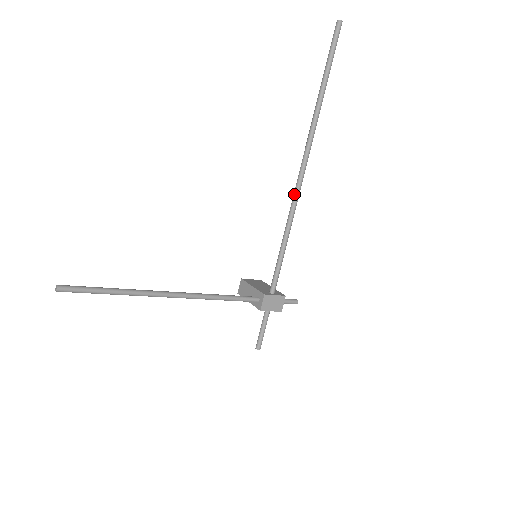
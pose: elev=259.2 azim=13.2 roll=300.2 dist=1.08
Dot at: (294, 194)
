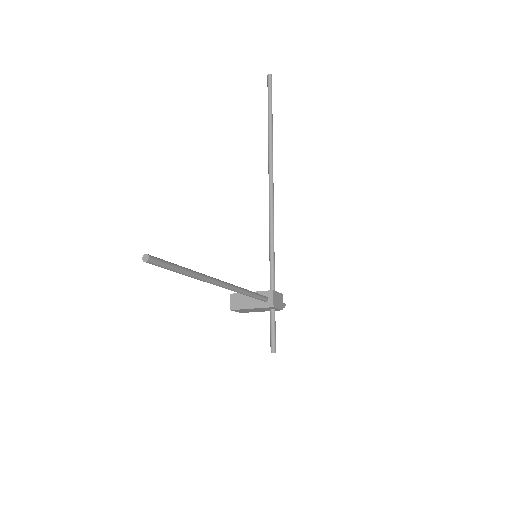
Dot at: (270, 200)
